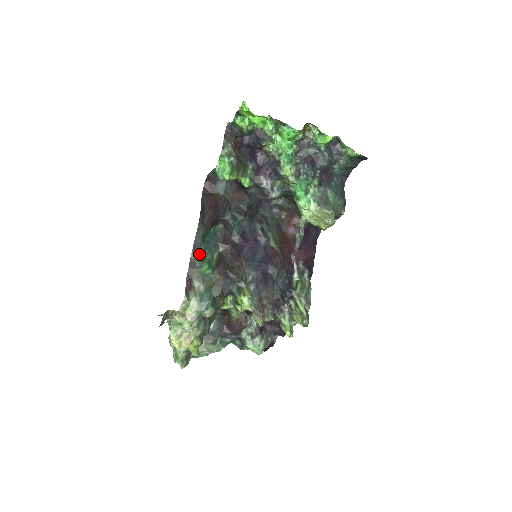
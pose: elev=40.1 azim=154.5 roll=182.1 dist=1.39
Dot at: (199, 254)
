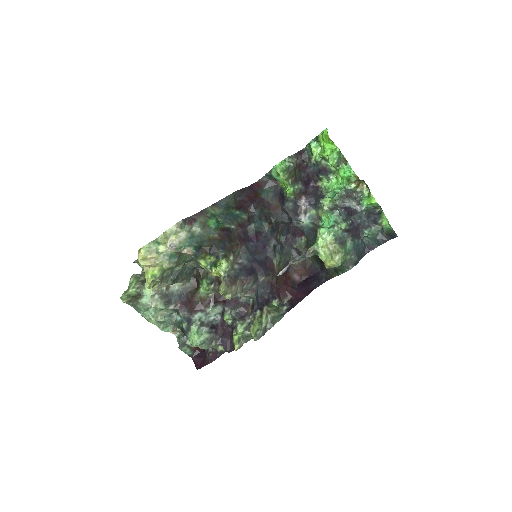
Dot at: (215, 211)
